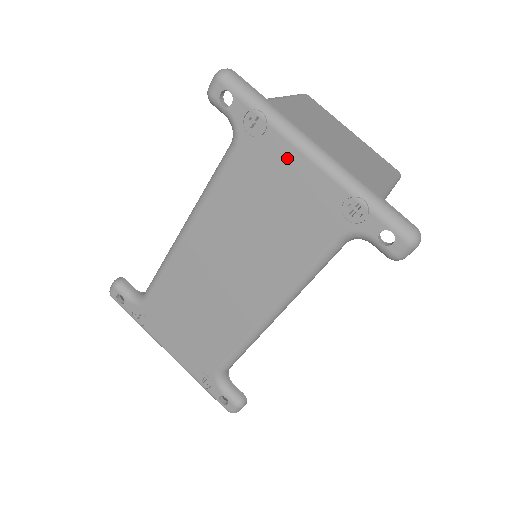
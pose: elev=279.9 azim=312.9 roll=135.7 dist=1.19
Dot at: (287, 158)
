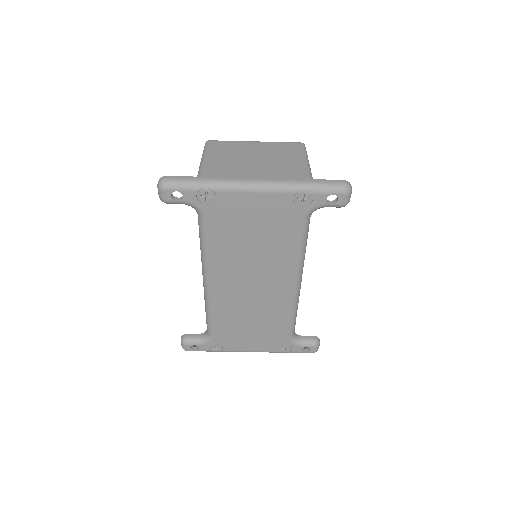
Dot at: (241, 201)
